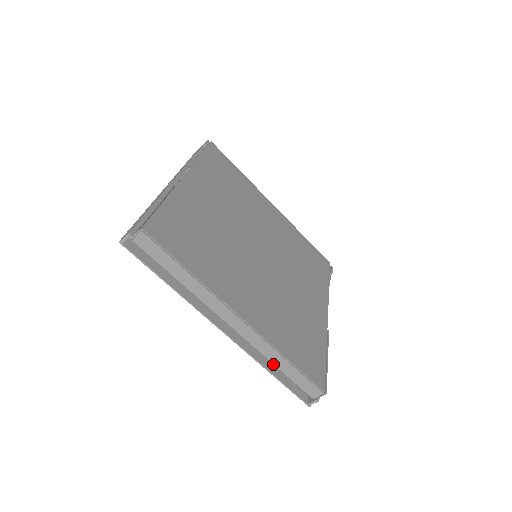
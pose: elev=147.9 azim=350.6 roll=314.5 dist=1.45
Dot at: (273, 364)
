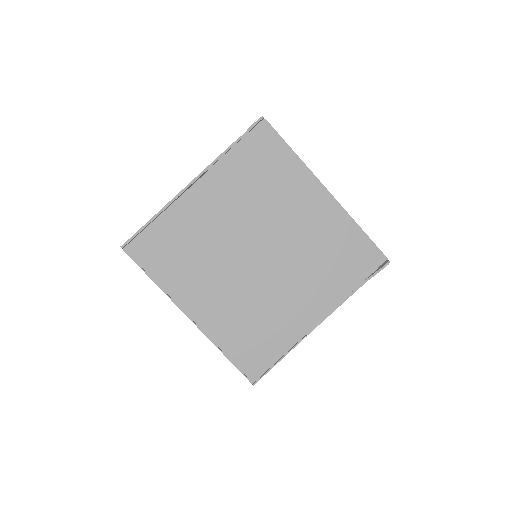
Dot at: occluded
